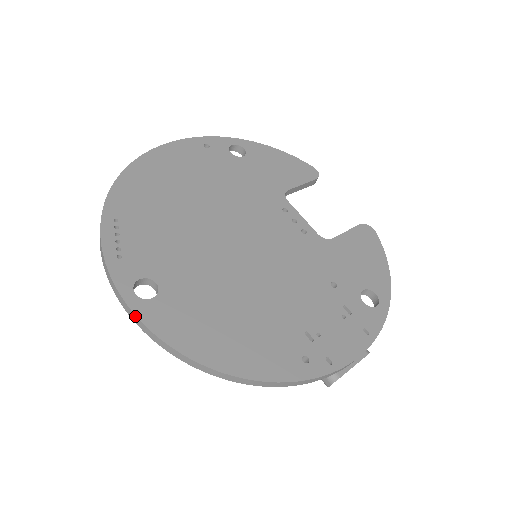
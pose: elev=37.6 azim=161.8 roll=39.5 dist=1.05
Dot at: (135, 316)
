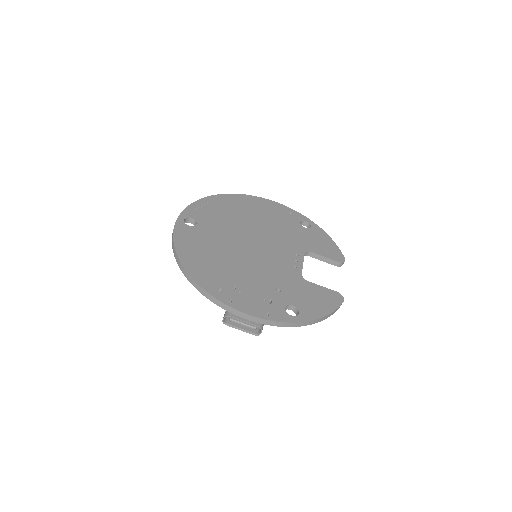
Dot at: (175, 224)
